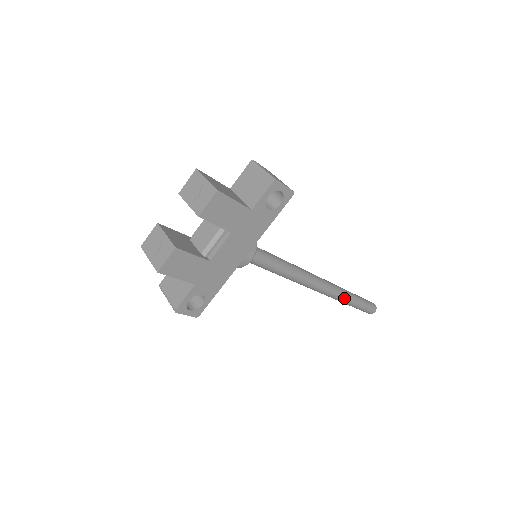
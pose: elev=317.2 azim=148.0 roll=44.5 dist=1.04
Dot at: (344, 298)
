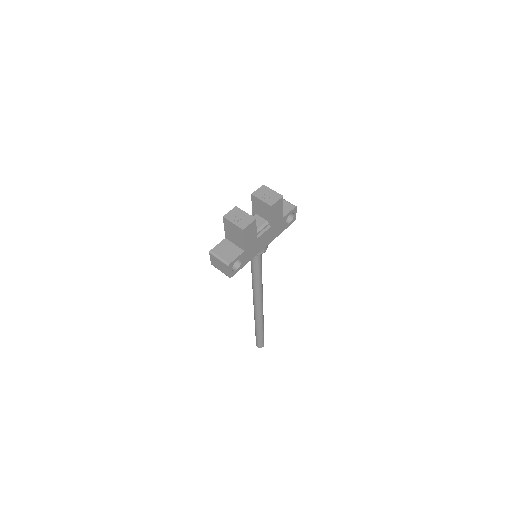
Dot at: (262, 321)
